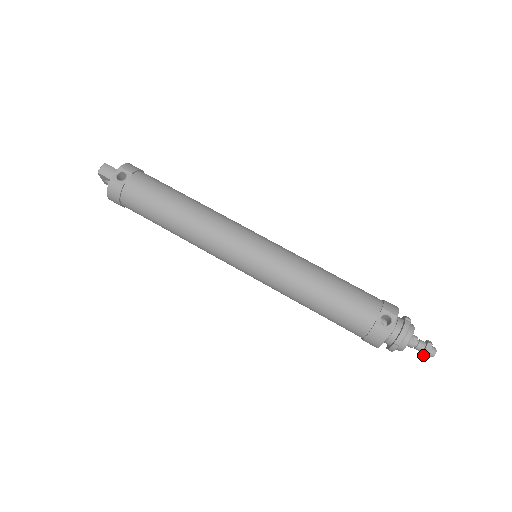
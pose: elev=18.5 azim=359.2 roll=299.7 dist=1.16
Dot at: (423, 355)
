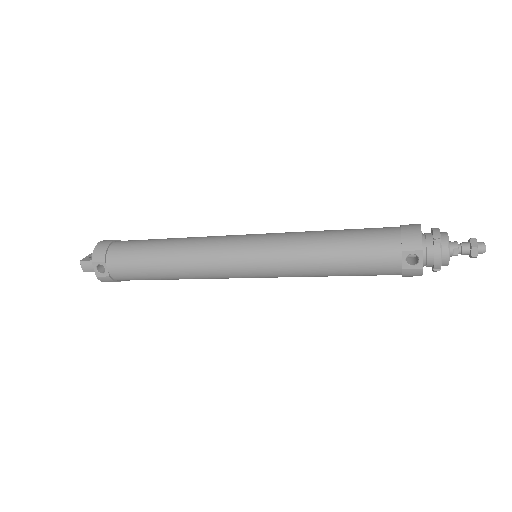
Dot at: occluded
